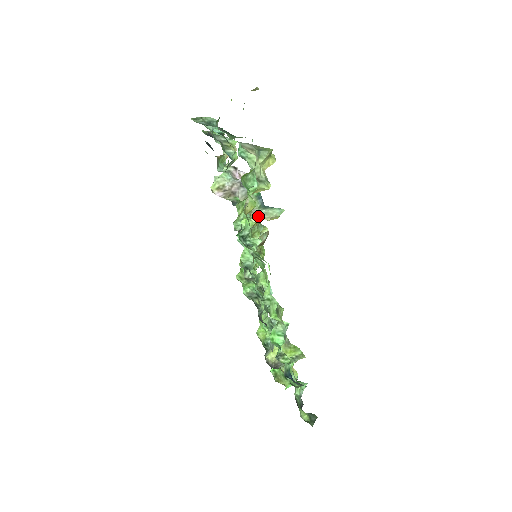
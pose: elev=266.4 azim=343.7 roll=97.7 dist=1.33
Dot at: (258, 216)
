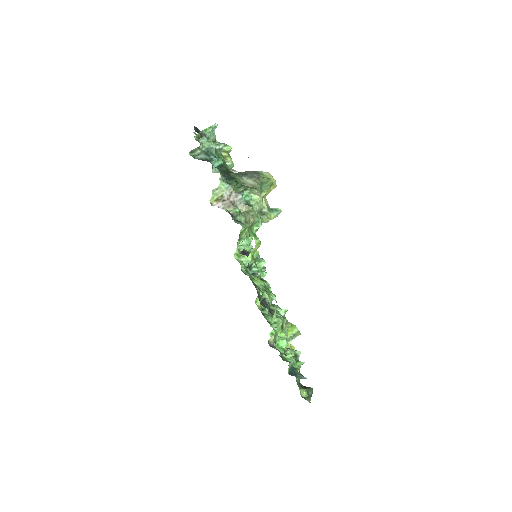
Dot at: occluded
